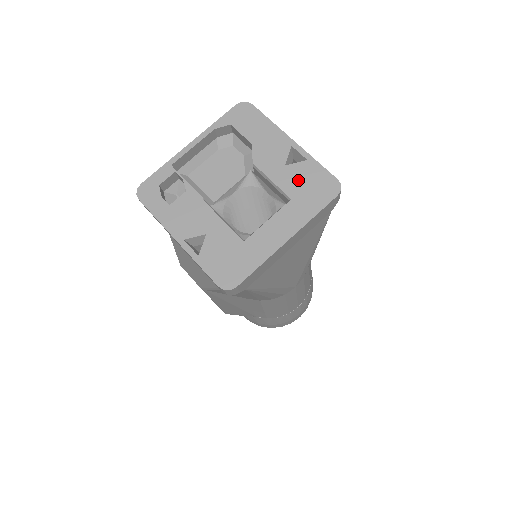
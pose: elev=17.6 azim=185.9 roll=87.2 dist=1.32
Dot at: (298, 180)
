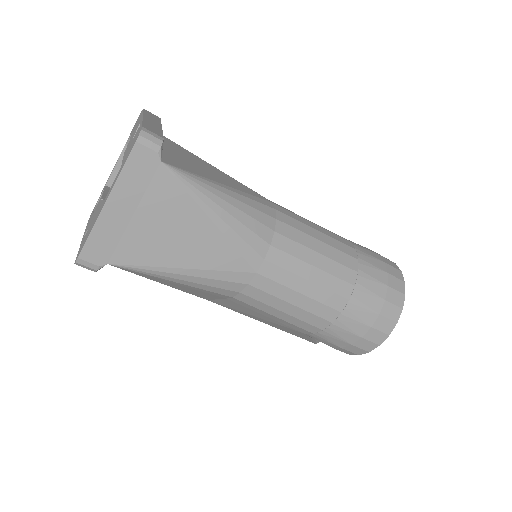
Dot at: occluded
